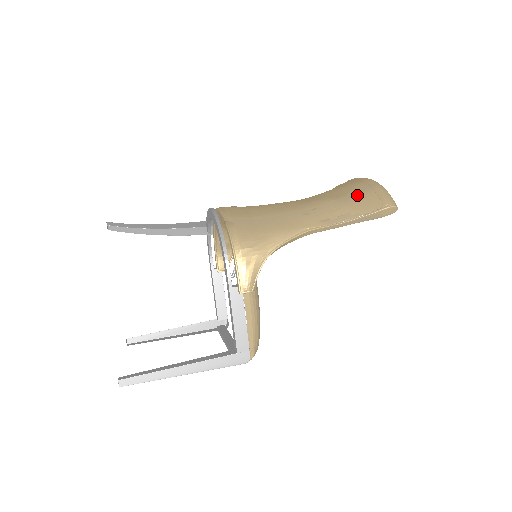
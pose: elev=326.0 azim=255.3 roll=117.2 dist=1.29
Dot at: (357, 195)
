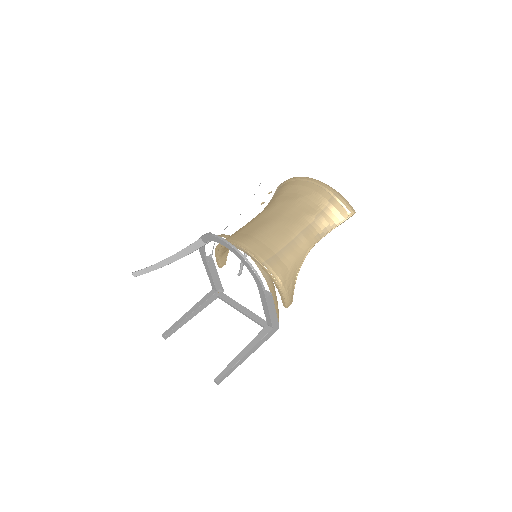
Dot at: (328, 207)
